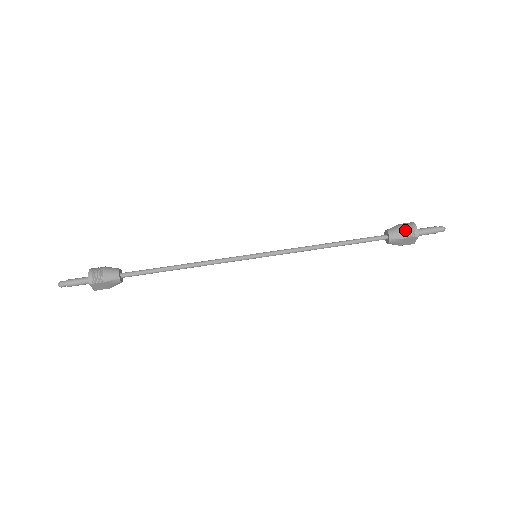
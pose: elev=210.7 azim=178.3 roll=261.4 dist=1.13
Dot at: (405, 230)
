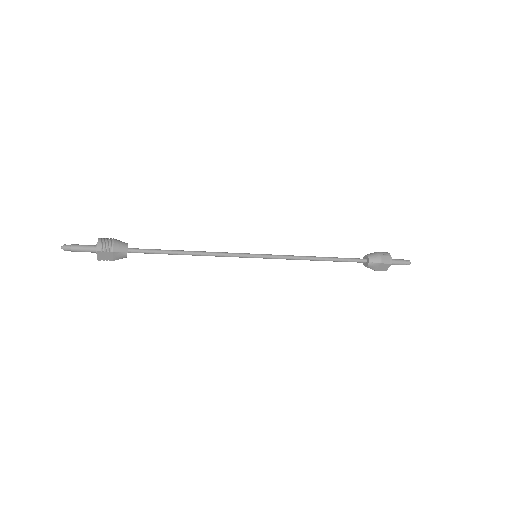
Dot at: (382, 256)
